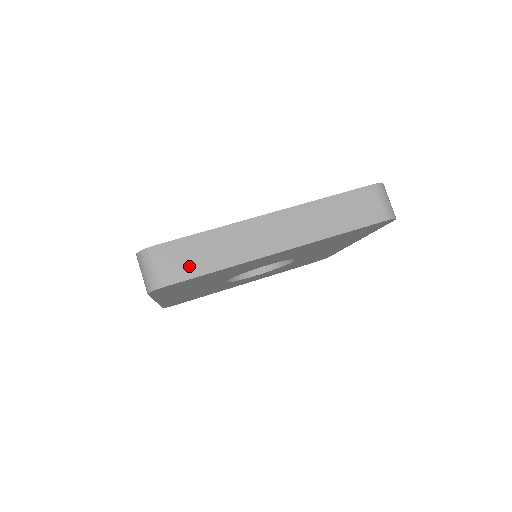
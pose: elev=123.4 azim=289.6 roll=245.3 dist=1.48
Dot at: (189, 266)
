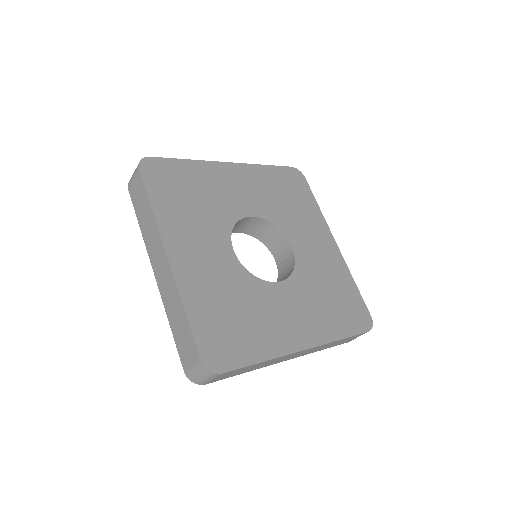
Dot at: occluded
